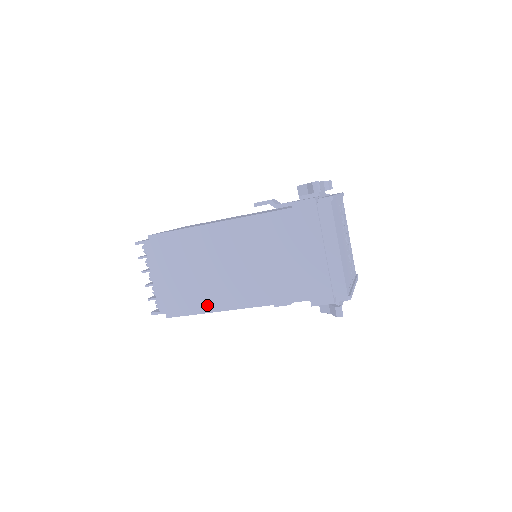
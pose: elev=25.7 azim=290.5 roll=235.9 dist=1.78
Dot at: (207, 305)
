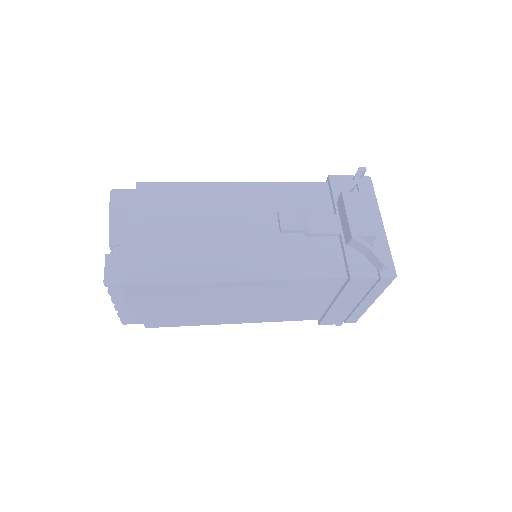
Dot at: (202, 322)
